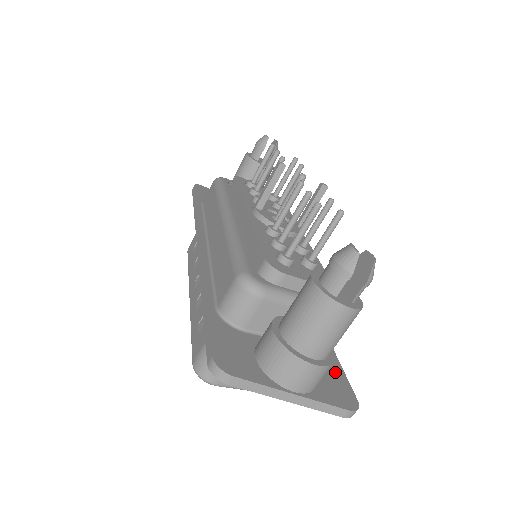
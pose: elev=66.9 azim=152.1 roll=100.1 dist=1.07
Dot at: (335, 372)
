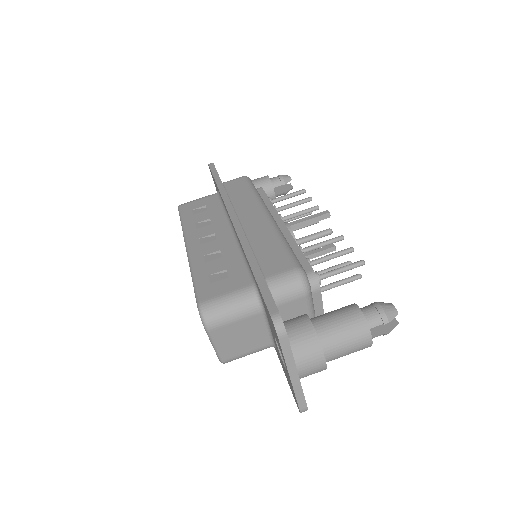
Dot at: occluded
